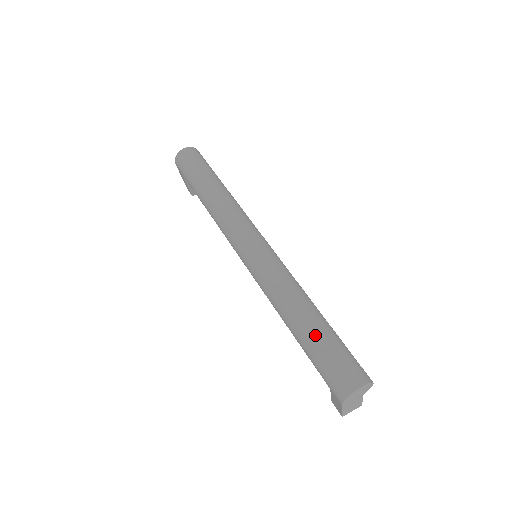
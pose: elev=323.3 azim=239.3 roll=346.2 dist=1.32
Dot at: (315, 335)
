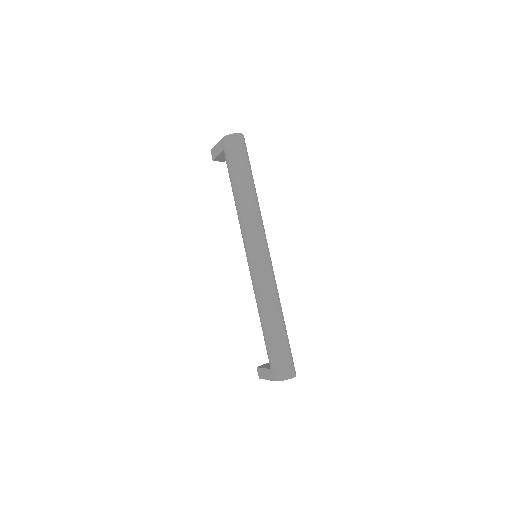
Dot at: (280, 337)
